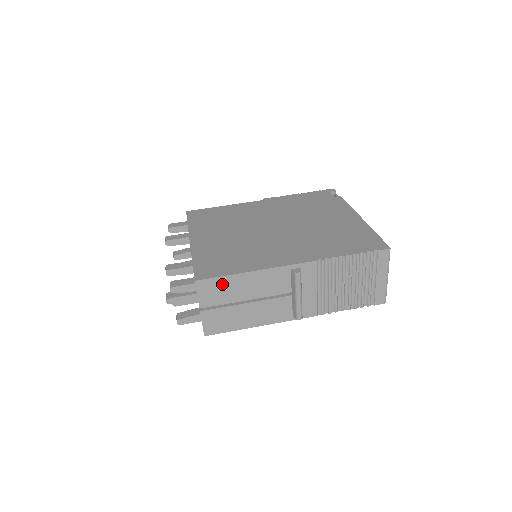
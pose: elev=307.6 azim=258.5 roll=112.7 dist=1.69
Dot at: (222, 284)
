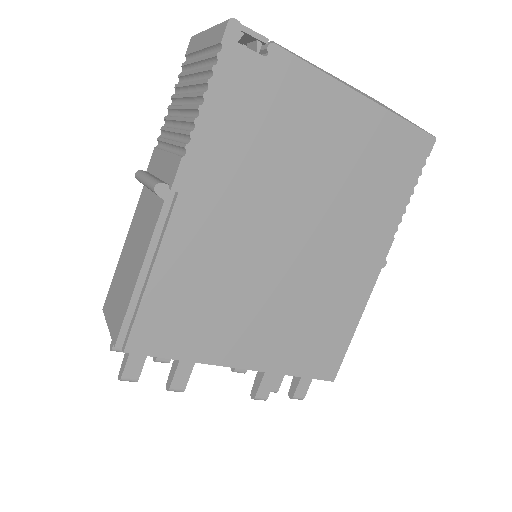
Dot at: occluded
